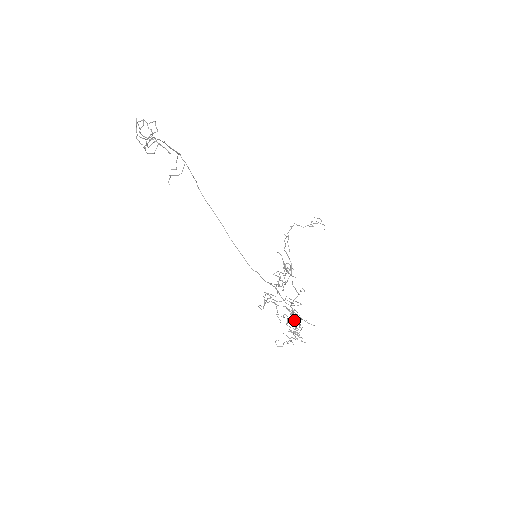
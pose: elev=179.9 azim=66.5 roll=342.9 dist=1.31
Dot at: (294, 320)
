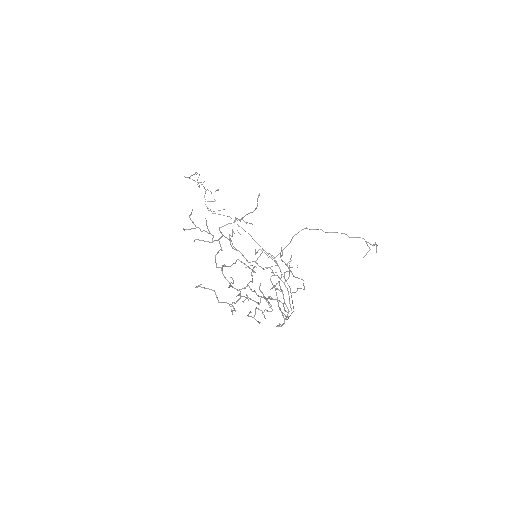
Dot at: occluded
